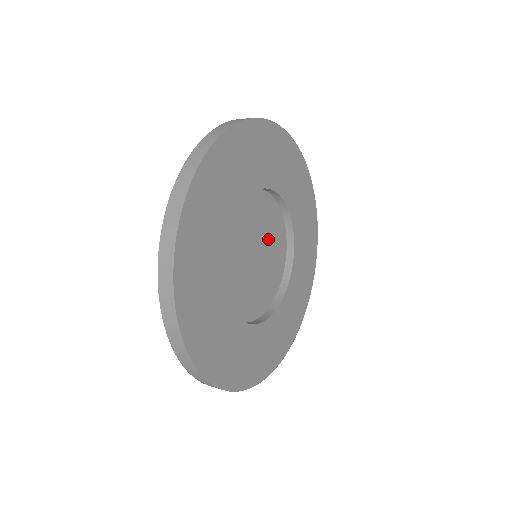
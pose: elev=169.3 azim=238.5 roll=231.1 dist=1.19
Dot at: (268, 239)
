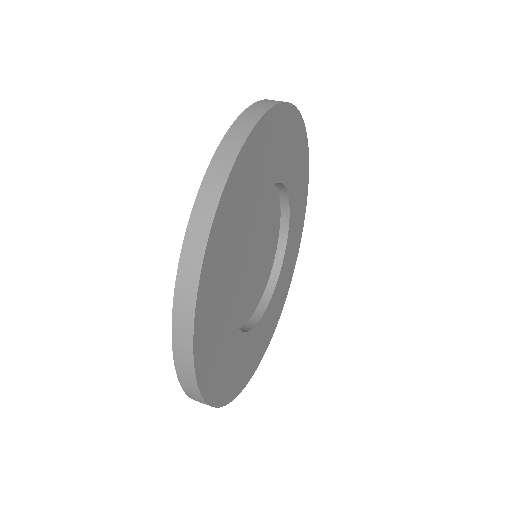
Dot at: (255, 228)
